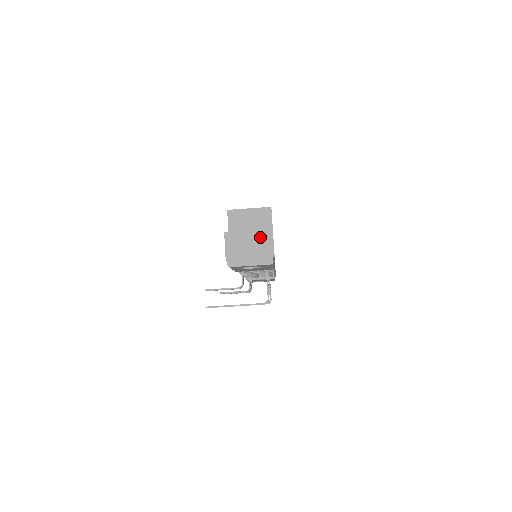
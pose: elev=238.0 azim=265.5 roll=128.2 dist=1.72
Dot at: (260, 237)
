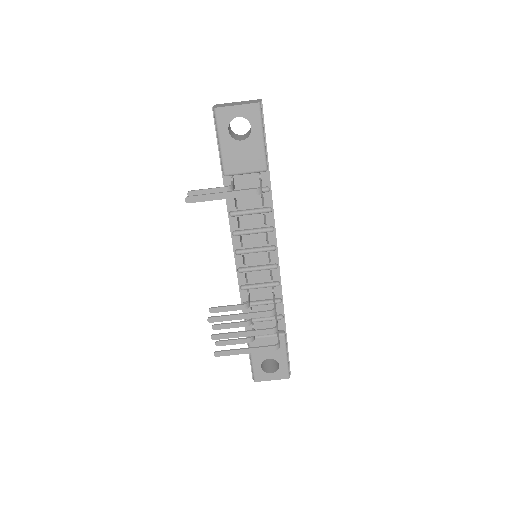
Dot at: (249, 101)
